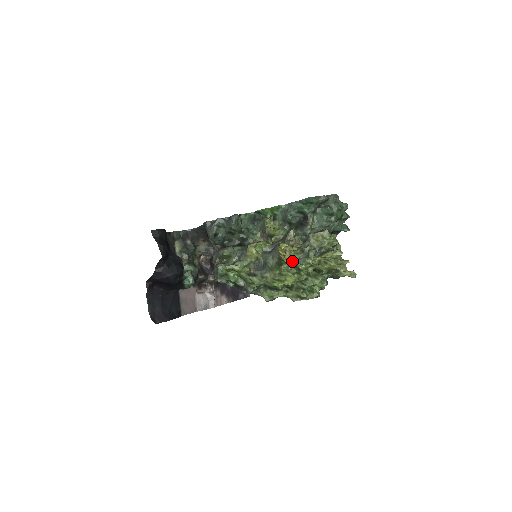
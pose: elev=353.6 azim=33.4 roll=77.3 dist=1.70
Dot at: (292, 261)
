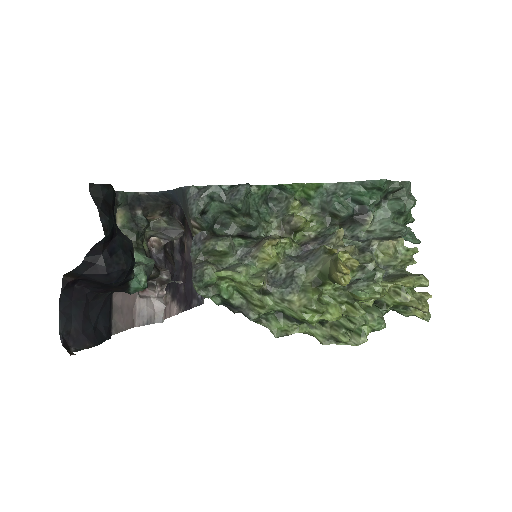
Dot at: occluded
